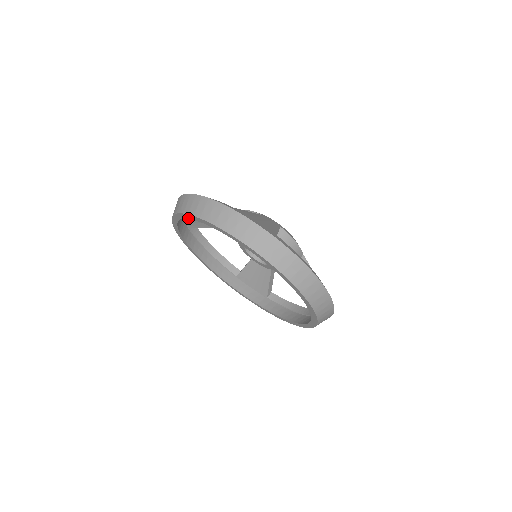
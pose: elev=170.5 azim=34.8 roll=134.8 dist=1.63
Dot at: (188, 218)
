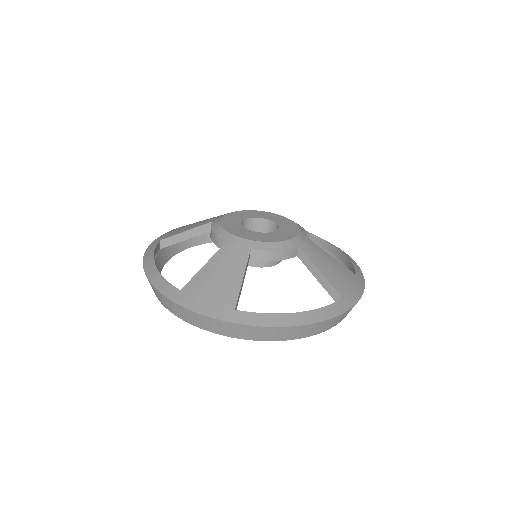
Dot at: occluded
